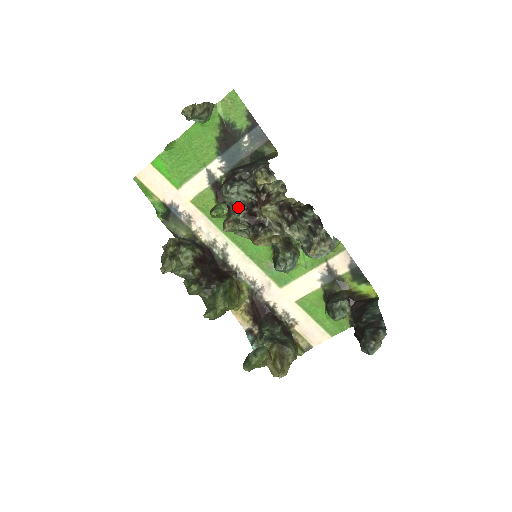
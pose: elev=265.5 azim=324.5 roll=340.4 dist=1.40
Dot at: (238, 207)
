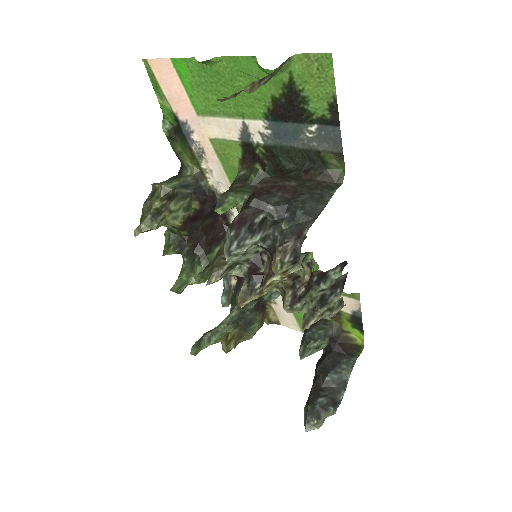
Dot at: occluded
